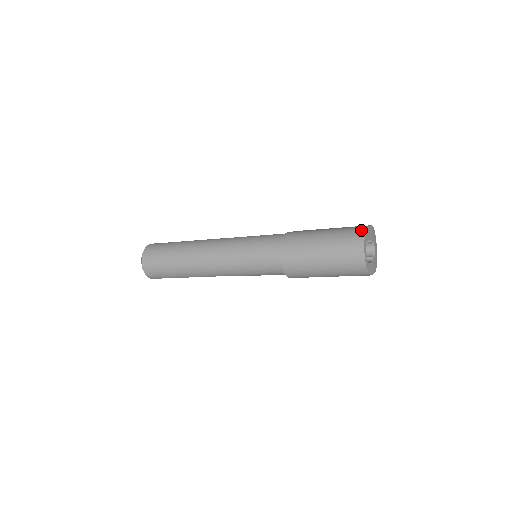
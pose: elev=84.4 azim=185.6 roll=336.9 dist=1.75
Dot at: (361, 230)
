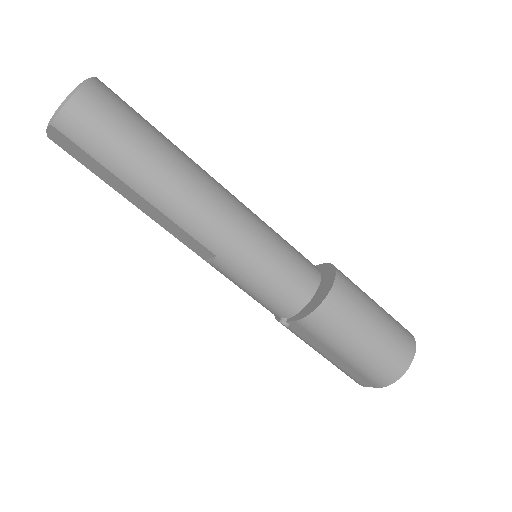
Dot at: occluded
